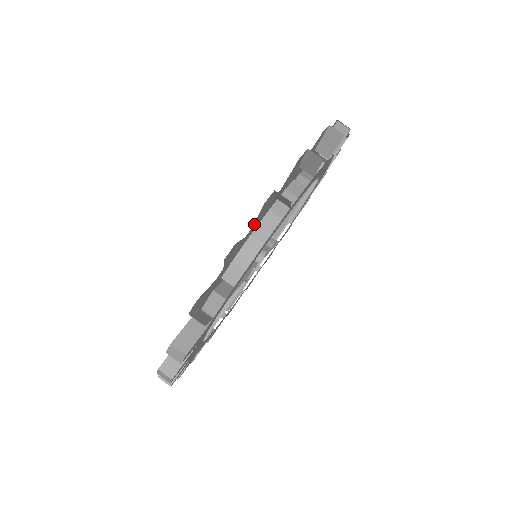
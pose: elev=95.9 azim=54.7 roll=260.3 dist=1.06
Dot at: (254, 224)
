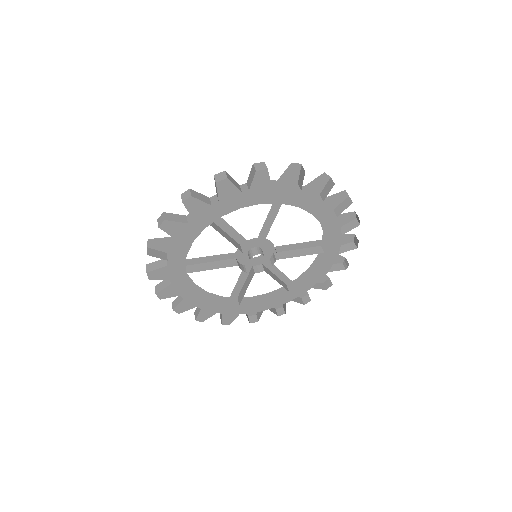
Dot at: occluded
